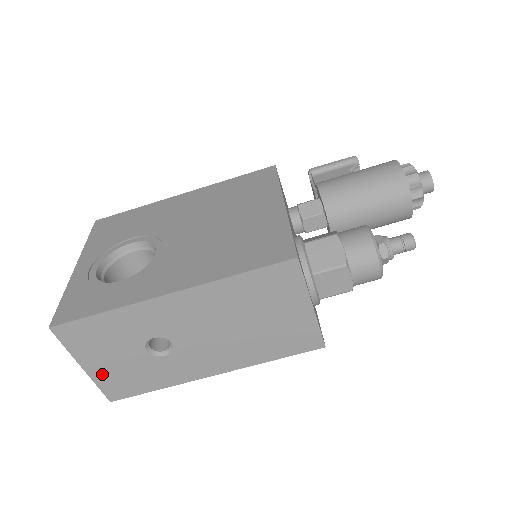
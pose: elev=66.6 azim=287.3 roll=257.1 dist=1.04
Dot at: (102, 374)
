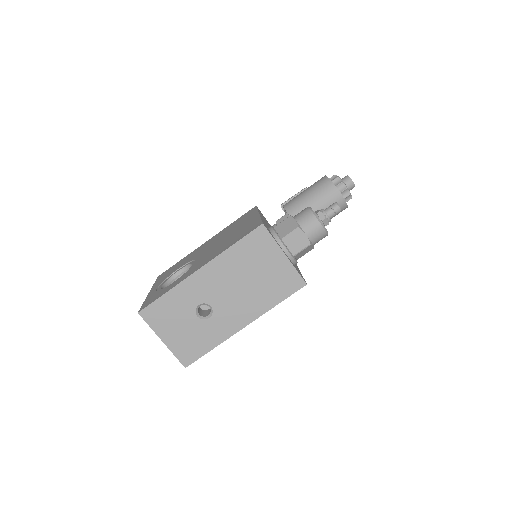
Dot at: (175, 344)
